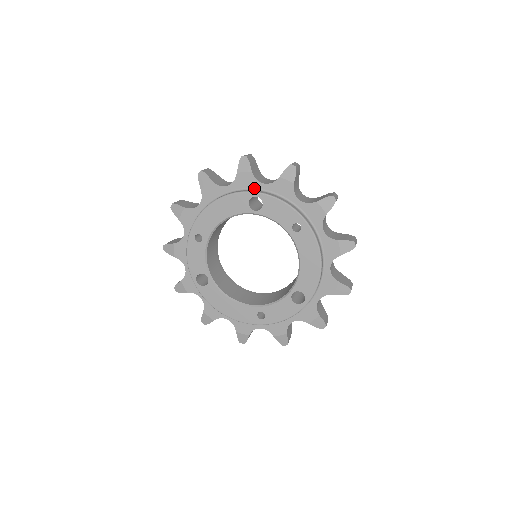
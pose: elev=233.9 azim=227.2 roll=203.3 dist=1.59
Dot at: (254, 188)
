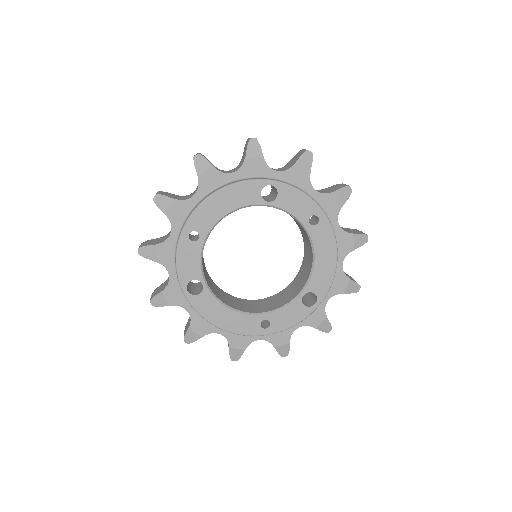
Dot at: (265, 176)
